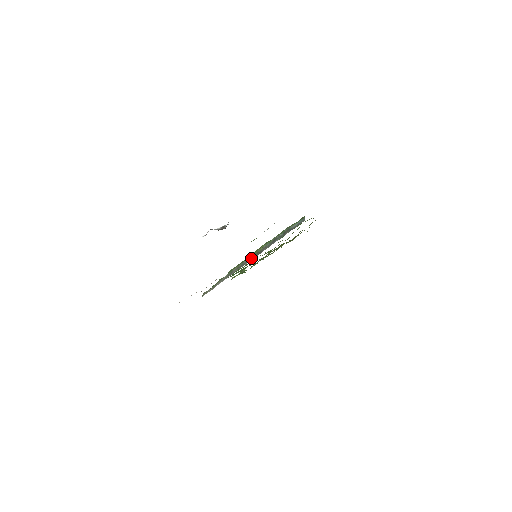
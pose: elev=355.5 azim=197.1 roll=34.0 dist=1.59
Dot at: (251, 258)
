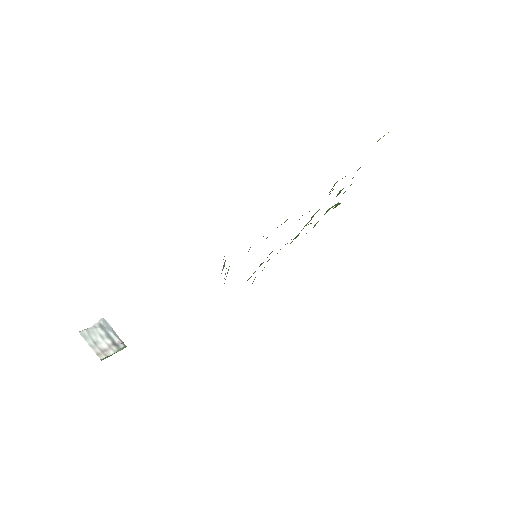
Dot at: occluded
